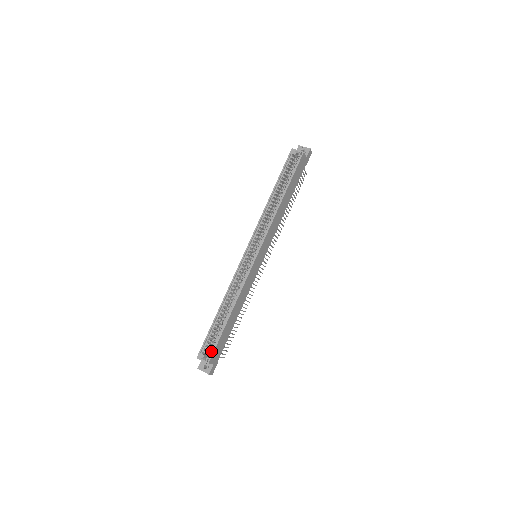
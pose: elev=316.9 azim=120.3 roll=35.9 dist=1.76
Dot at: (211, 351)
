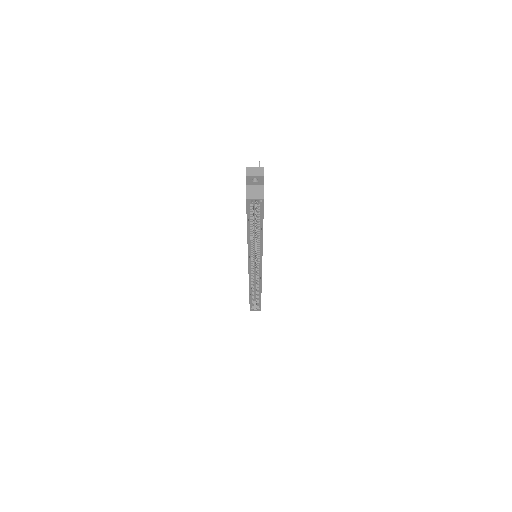
Dot at: (258, 306)
